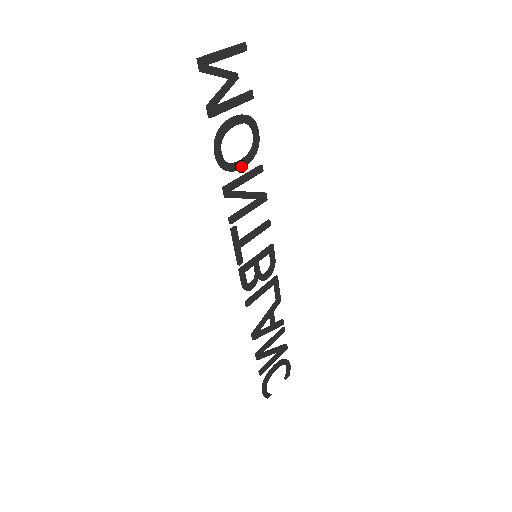
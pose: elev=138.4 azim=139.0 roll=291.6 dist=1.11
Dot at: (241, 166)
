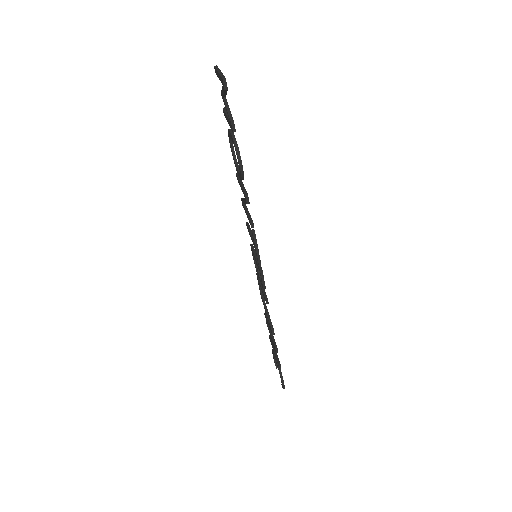
Dot at: occluded
